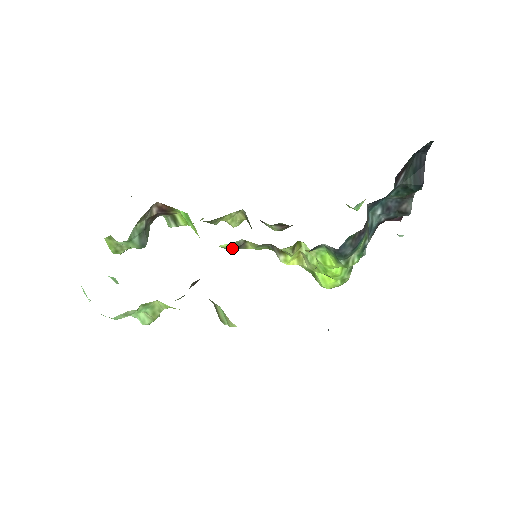
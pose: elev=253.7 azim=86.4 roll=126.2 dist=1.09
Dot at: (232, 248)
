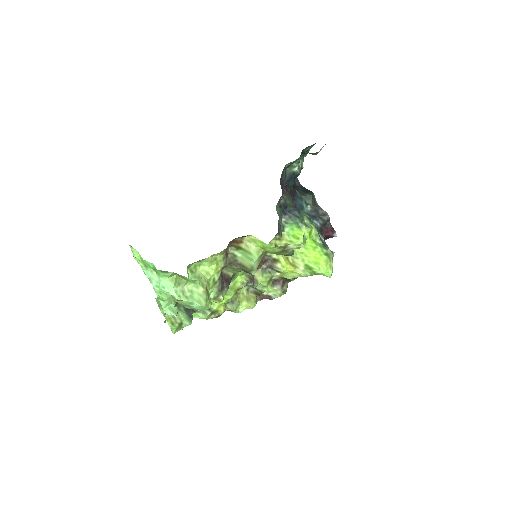
Dot at: (246, 280)
